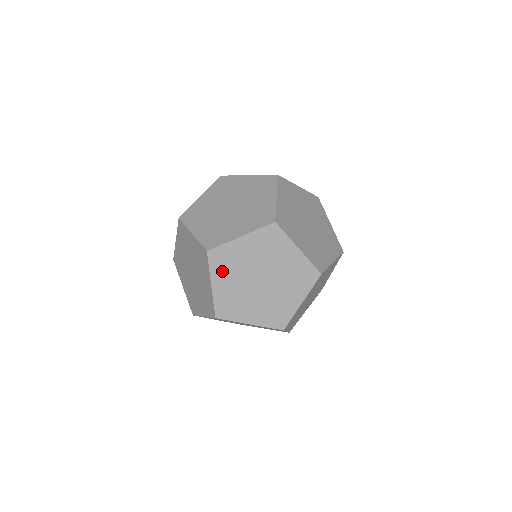
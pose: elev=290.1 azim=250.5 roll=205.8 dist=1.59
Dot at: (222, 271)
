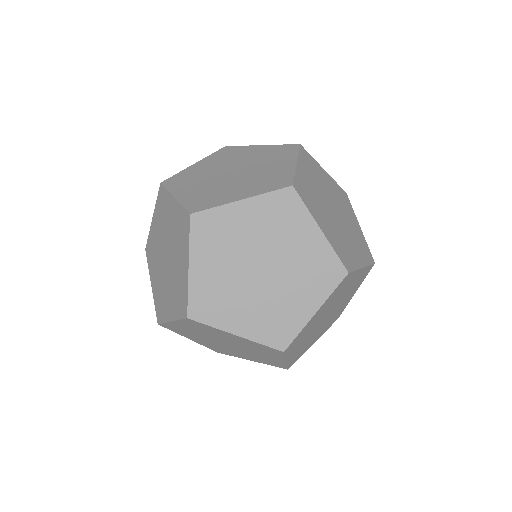
Dot at: (207, 247)
